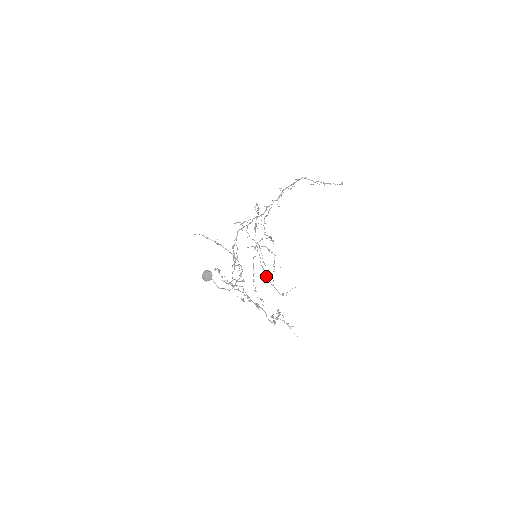
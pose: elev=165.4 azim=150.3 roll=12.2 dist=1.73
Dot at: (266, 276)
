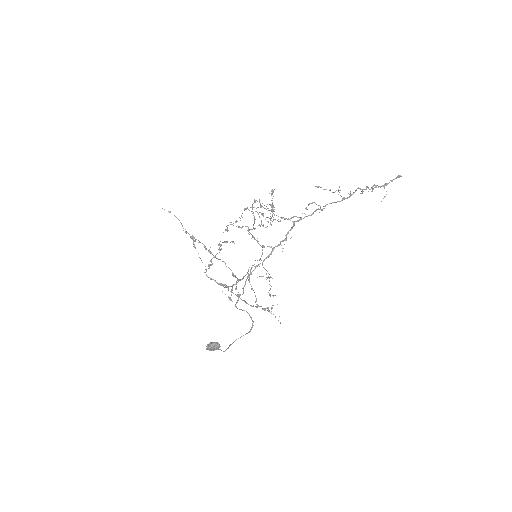
Dot at: occluded
